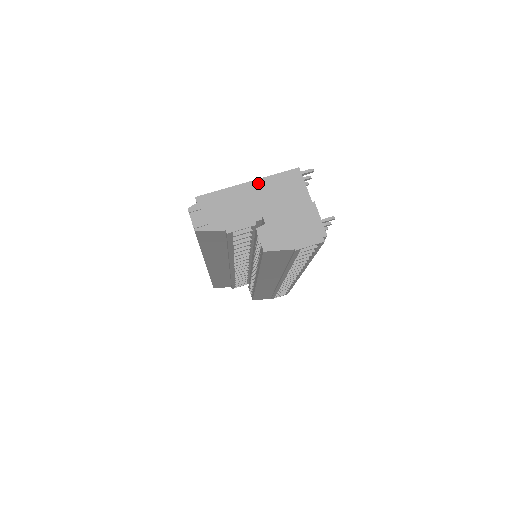
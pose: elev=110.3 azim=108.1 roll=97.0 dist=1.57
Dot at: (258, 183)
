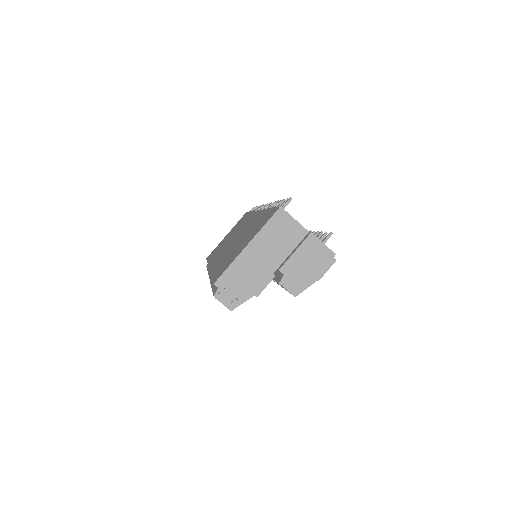
Dot at: (256, 241)
